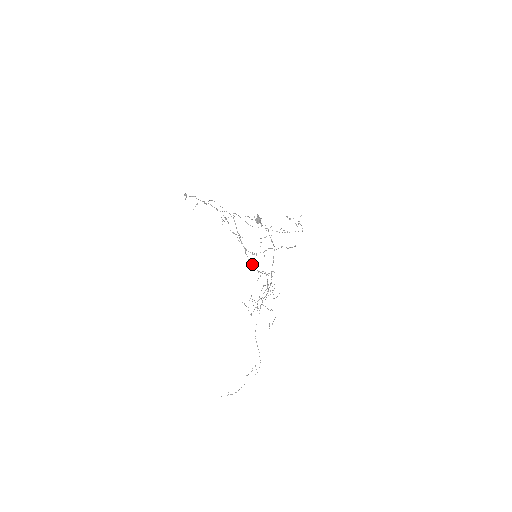
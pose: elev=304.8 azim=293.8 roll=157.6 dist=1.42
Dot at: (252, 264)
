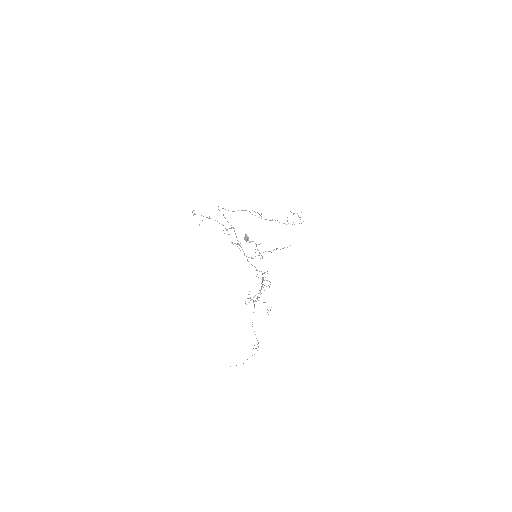
Dot at: (251, 264)
